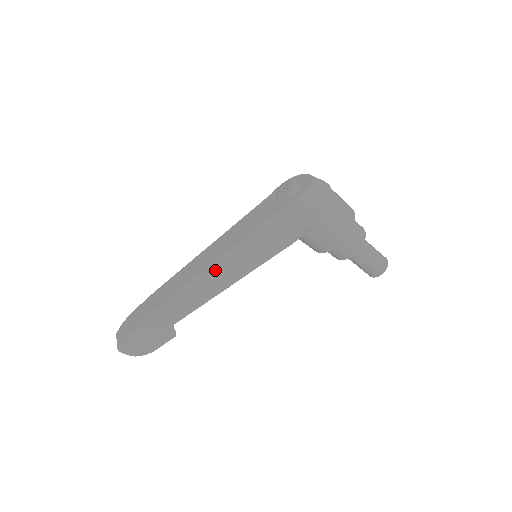
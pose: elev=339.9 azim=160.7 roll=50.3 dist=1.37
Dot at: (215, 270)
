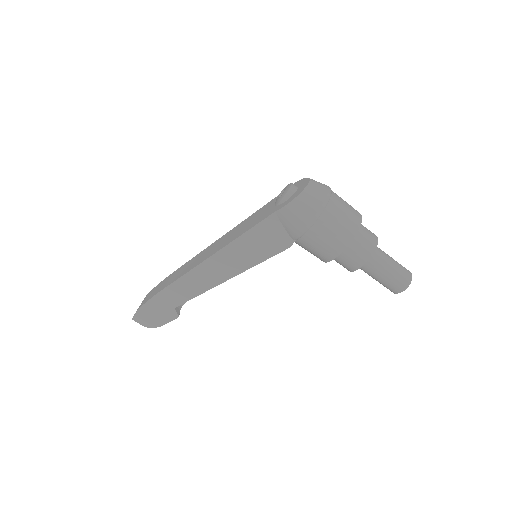
Dot at: (207, 267)
